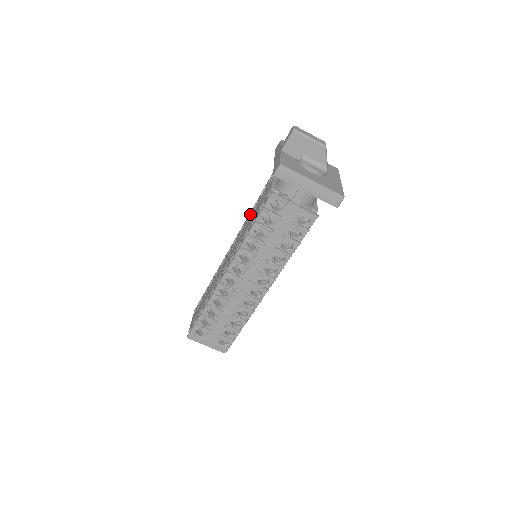
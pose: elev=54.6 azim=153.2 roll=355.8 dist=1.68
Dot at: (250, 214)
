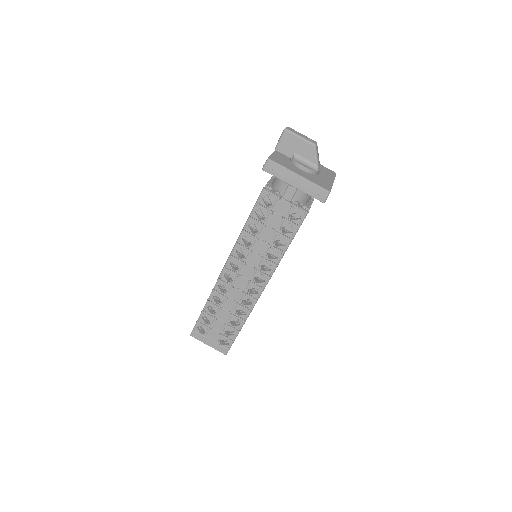
Dot at: occluded
